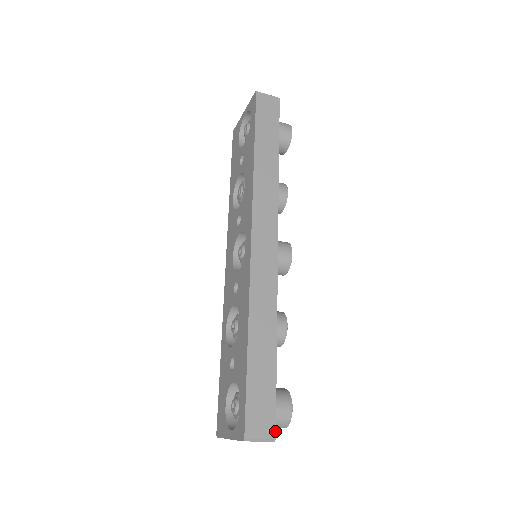
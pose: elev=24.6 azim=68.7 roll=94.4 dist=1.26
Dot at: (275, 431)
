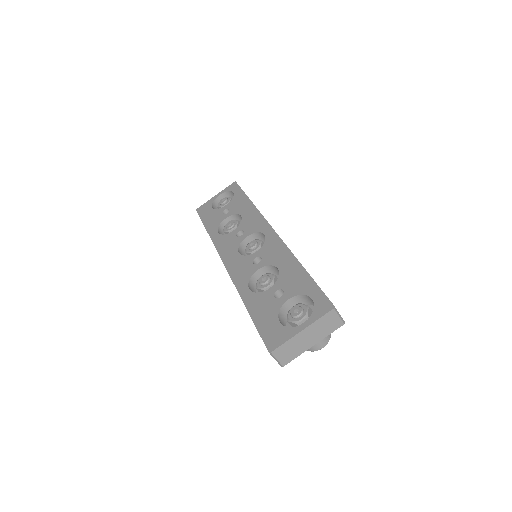
Dot at: occluded
